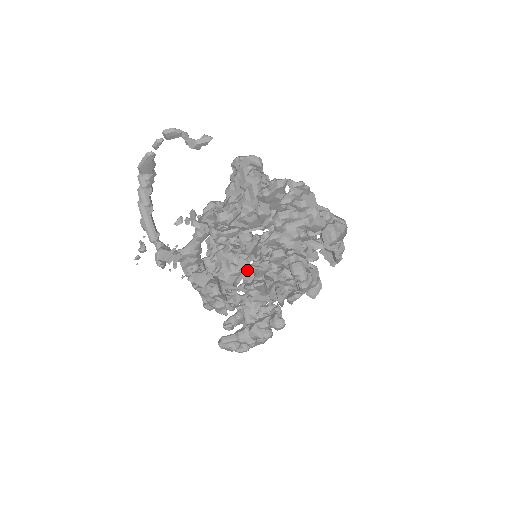
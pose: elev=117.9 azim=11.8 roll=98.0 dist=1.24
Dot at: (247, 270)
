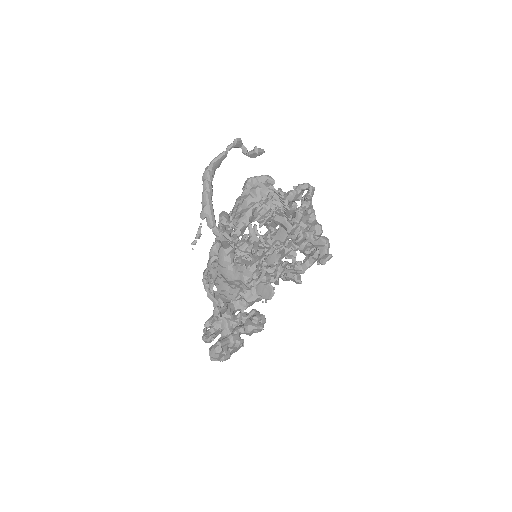
Dot at: (281, 250)
